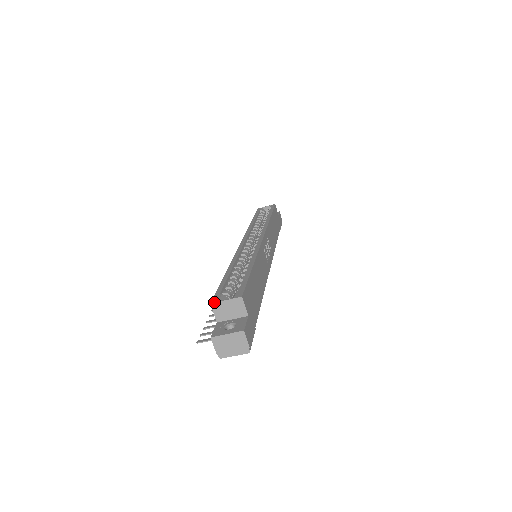
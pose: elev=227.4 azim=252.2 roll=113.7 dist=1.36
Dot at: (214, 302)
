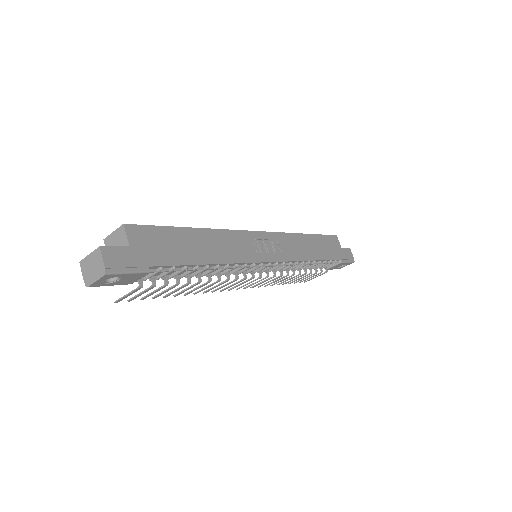
Dot at: (106, 237)
